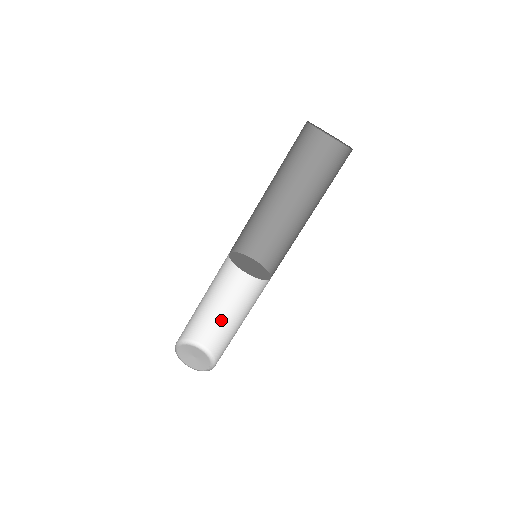
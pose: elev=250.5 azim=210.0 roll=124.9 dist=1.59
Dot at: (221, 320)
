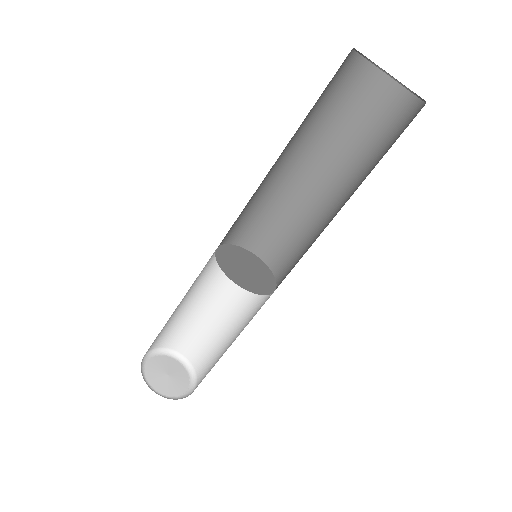
Dot at: (195, 321)
